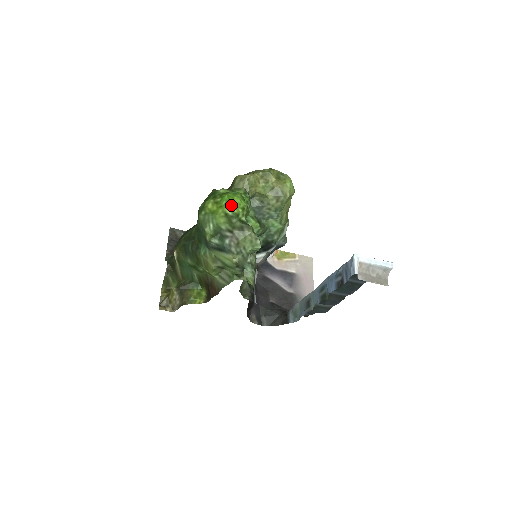
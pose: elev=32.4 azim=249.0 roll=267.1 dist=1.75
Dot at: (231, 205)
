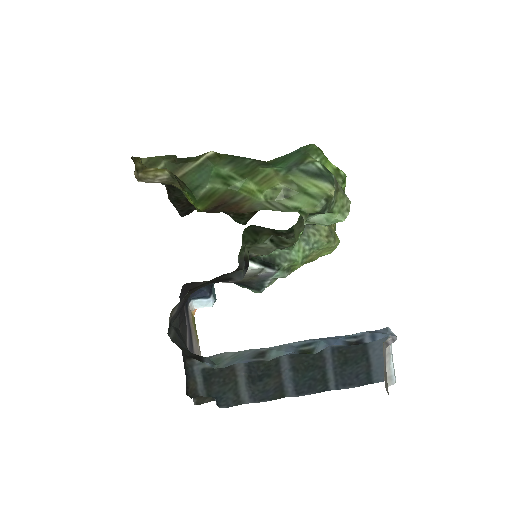
Dot at: occluded
